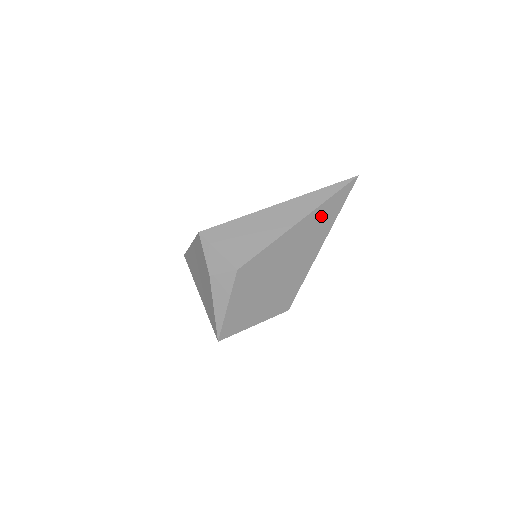
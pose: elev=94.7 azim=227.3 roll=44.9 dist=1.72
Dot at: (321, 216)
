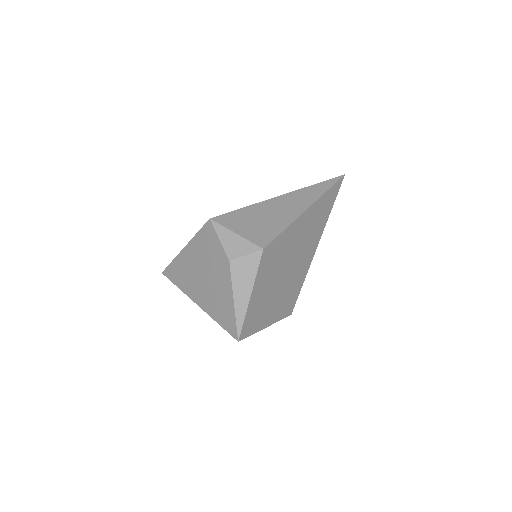
Dot at: (321, 208)
